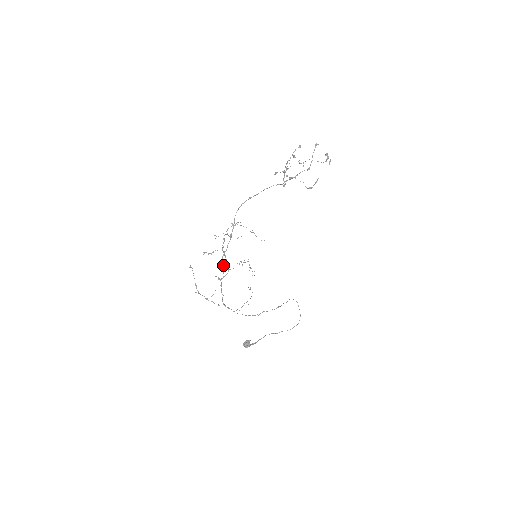
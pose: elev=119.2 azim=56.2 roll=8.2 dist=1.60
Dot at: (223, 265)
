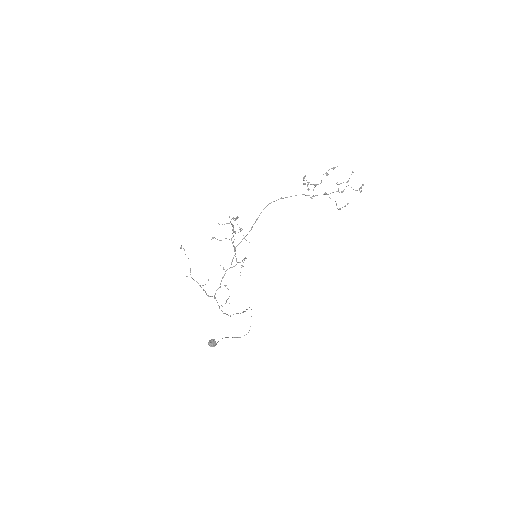
Dot at: occluded
